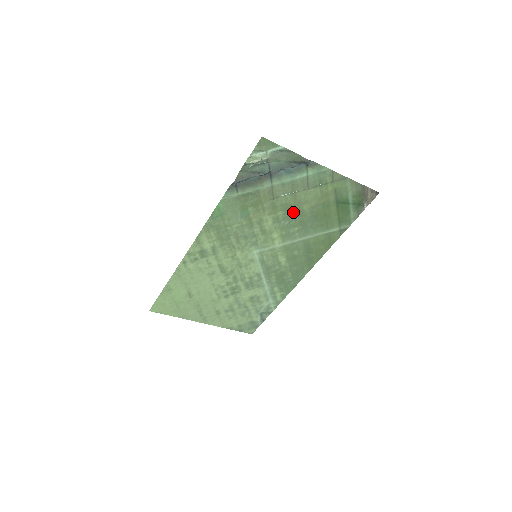
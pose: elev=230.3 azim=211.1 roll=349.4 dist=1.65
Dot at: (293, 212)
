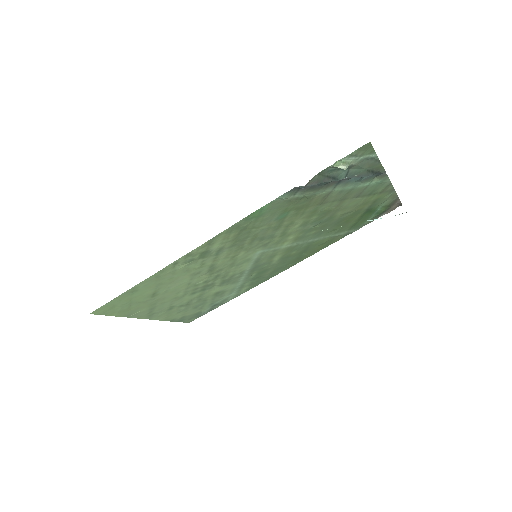
Dot at: (325, 217)
